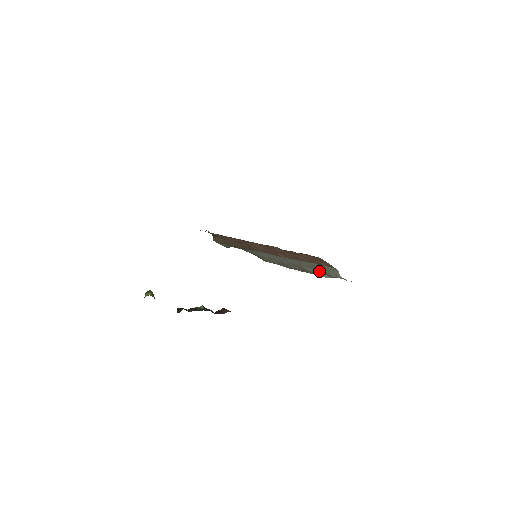
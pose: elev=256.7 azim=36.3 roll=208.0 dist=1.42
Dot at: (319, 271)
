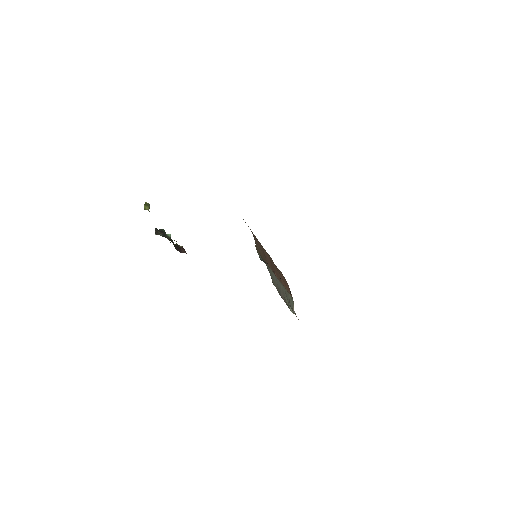
Dot at: (289, 302)
